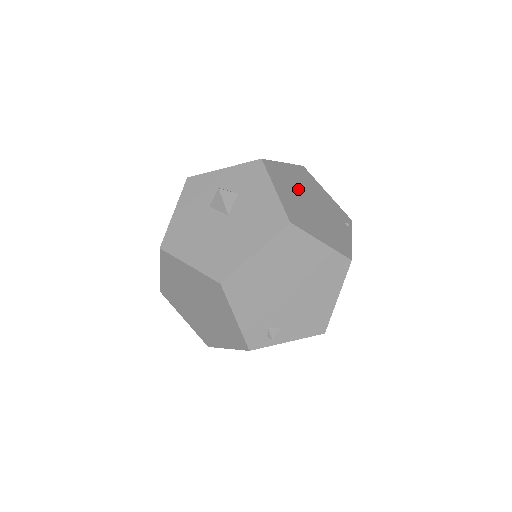
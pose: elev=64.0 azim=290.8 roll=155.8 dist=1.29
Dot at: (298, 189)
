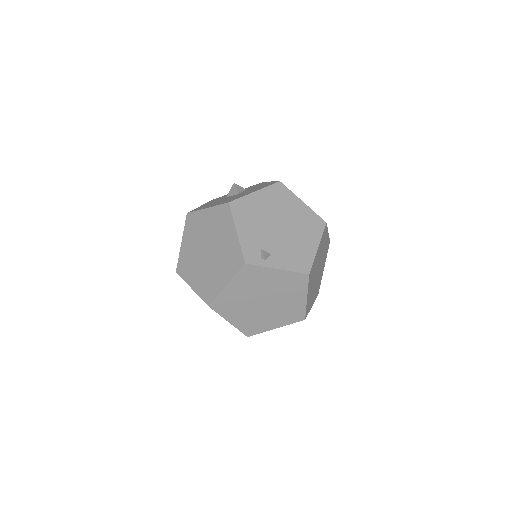
Dot at: occluded
